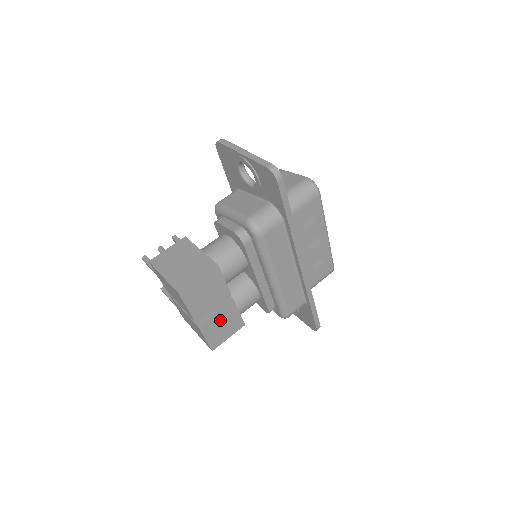
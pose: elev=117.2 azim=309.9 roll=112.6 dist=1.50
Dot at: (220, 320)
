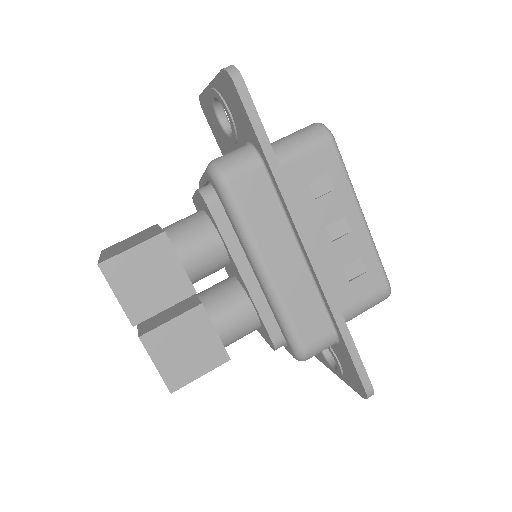
Dot at: (180, 336)
